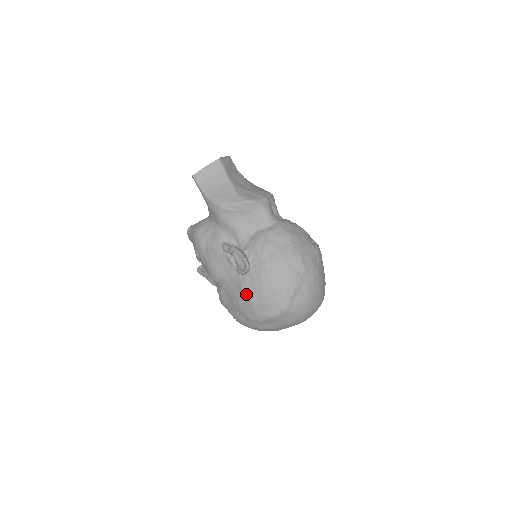
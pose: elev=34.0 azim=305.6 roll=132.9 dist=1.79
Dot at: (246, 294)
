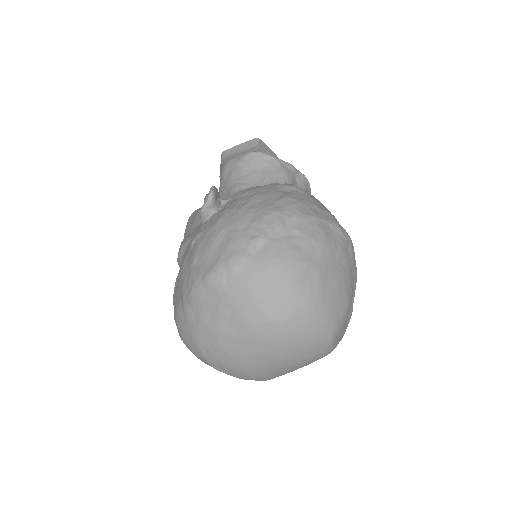
Dot at: (194, 244)
